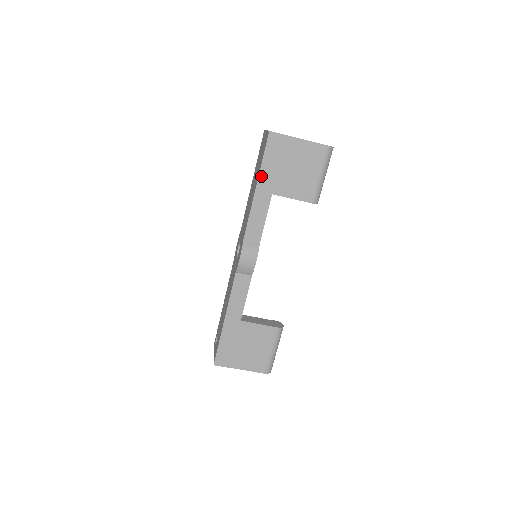
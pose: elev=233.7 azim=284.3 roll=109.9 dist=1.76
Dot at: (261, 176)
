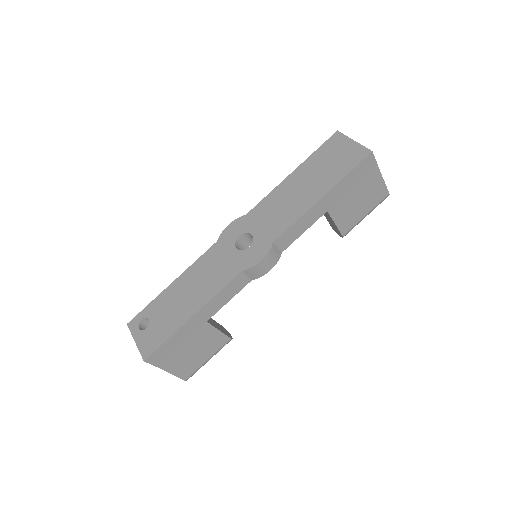
Dot at: (334, 188)
